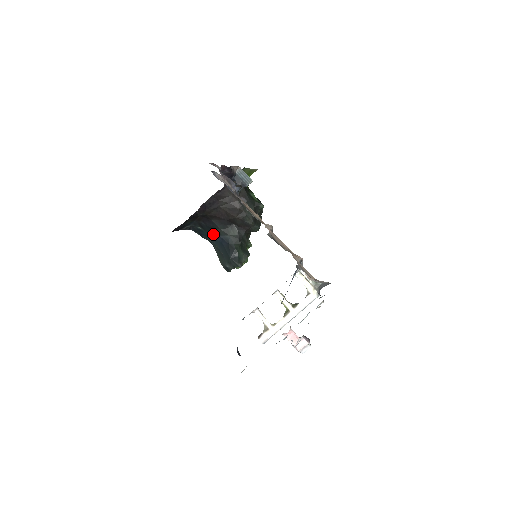
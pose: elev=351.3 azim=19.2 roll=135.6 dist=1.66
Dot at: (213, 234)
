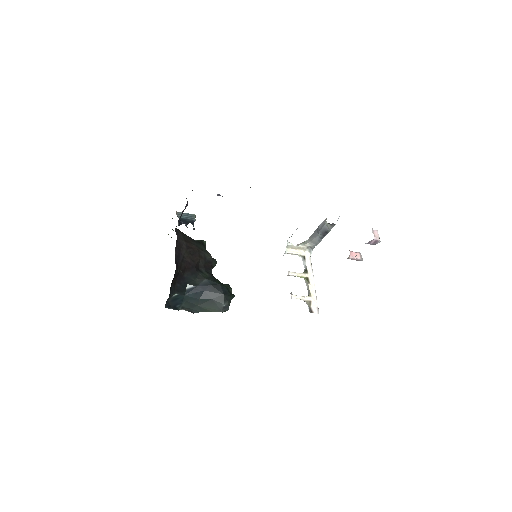
Dot at: (190, 291)
